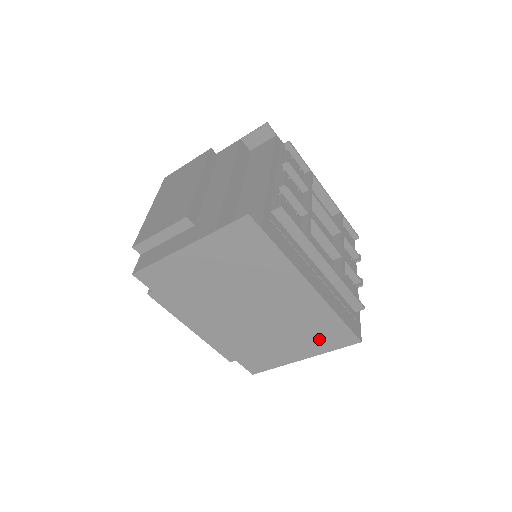
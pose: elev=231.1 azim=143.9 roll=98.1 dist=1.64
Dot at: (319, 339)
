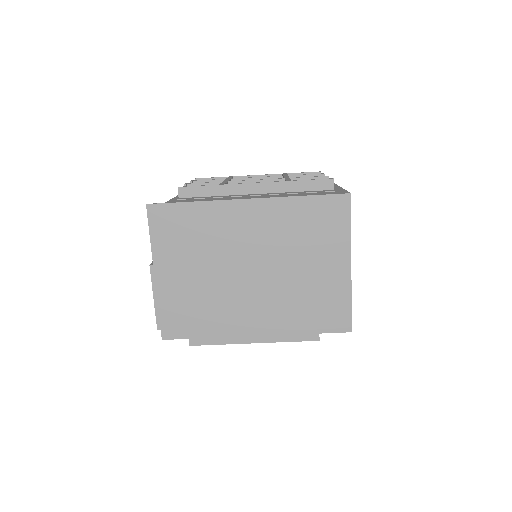
Dot at: (326, 232)
